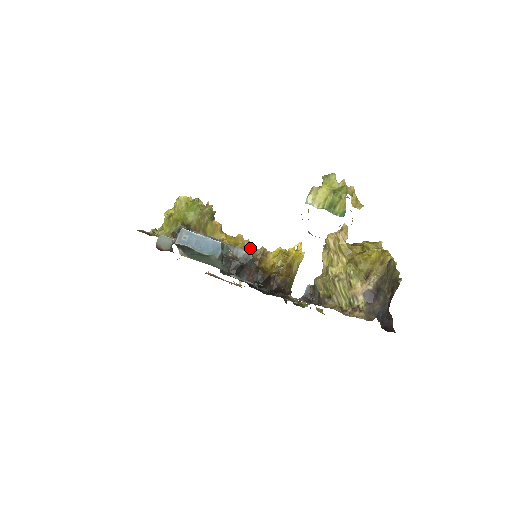
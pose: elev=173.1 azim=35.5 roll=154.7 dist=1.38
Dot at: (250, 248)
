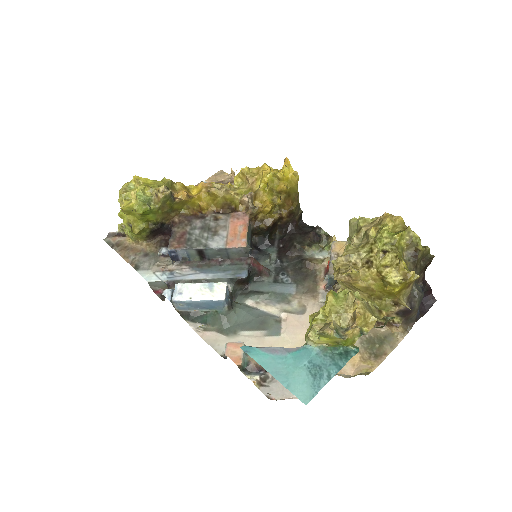
Dot at: (233, 198)
